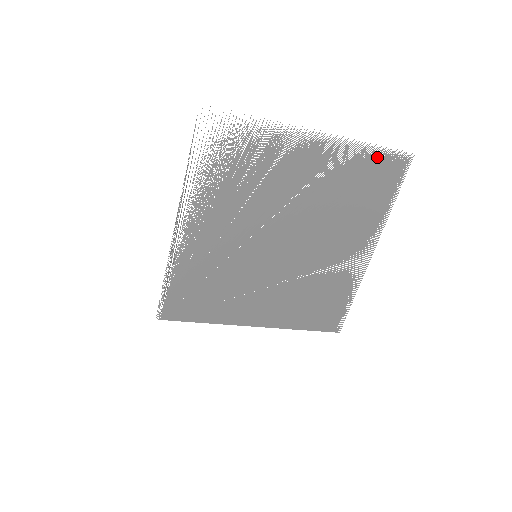
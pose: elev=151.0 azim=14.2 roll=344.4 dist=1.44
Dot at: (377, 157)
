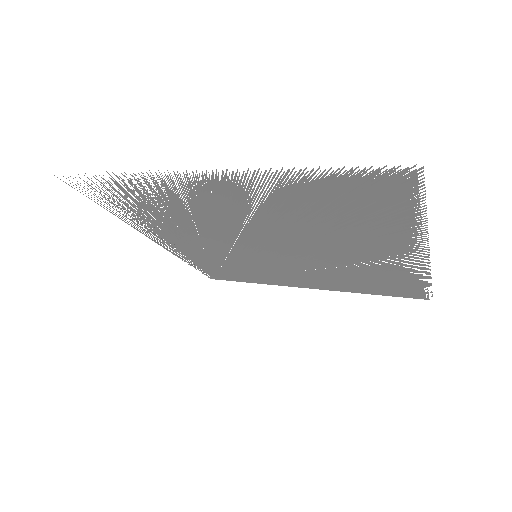
Dot at: (337, 180)
